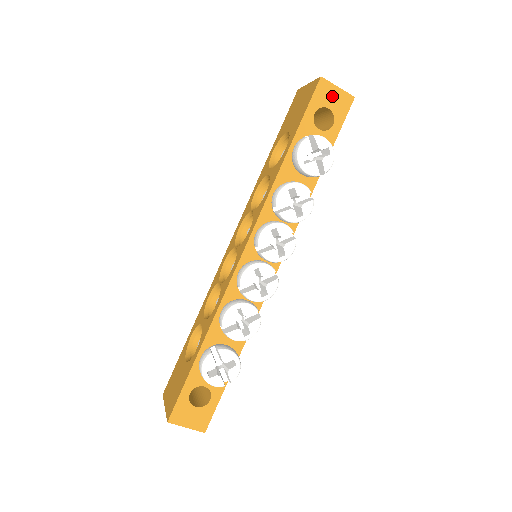
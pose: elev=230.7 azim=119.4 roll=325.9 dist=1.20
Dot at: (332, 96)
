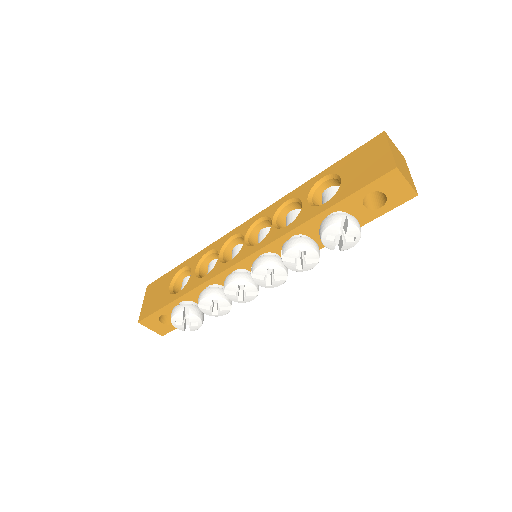
Dot at: (396, 186)
